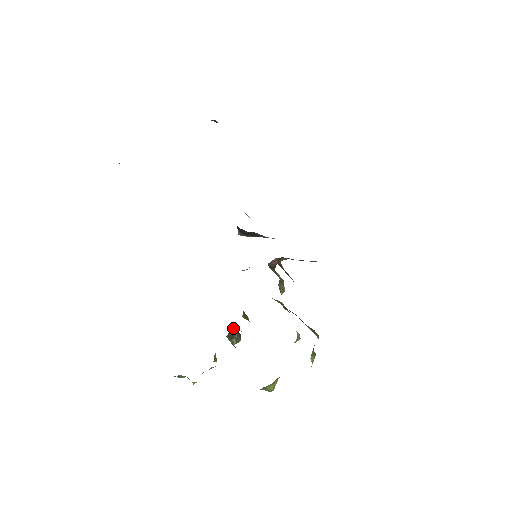
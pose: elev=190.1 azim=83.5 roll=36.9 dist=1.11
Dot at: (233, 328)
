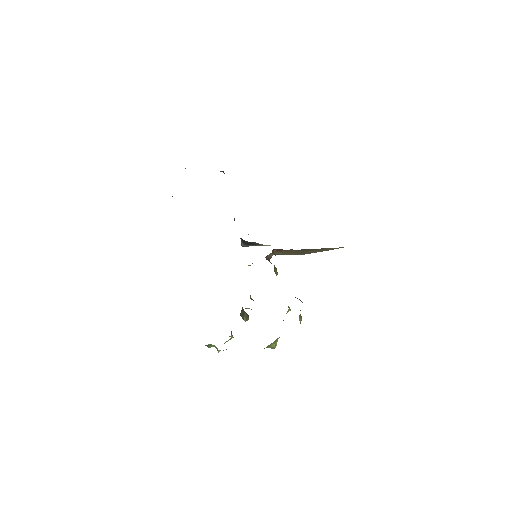
Dot at: (243, 309)
